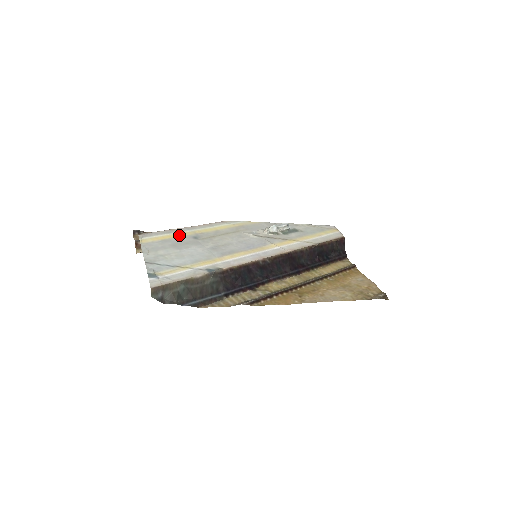
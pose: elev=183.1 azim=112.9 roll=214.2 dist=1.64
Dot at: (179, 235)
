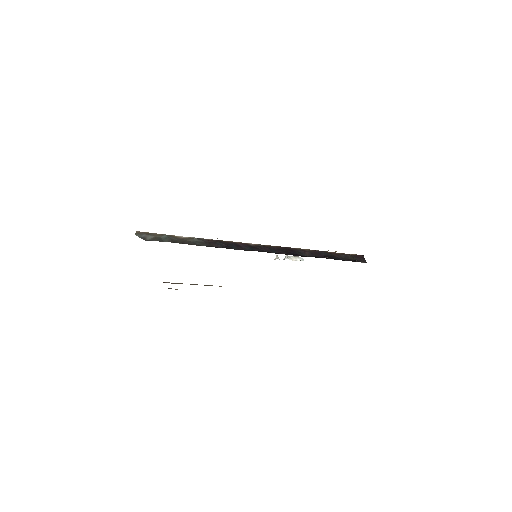
Dot at: occluded
